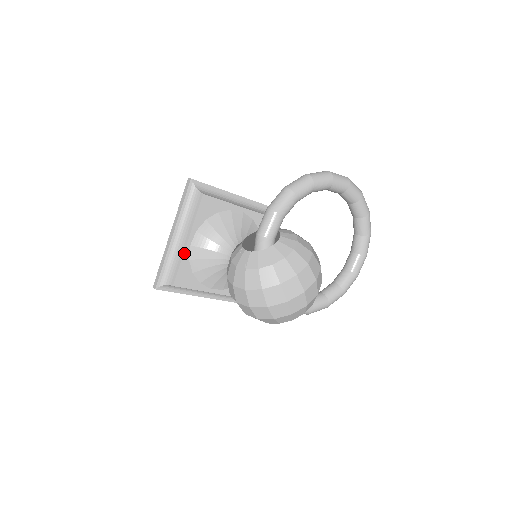
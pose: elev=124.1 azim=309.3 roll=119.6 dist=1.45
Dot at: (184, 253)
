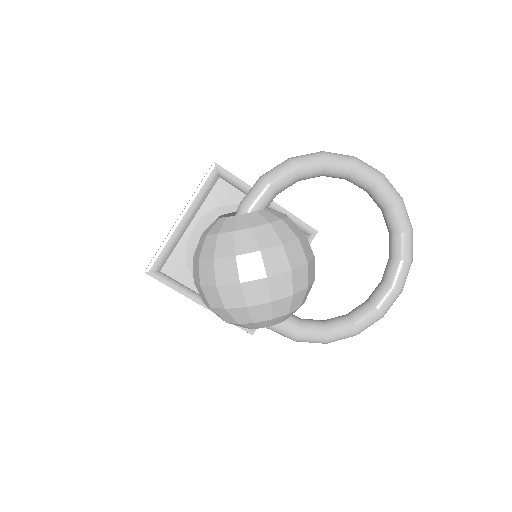
Dot at: (182, 237)
